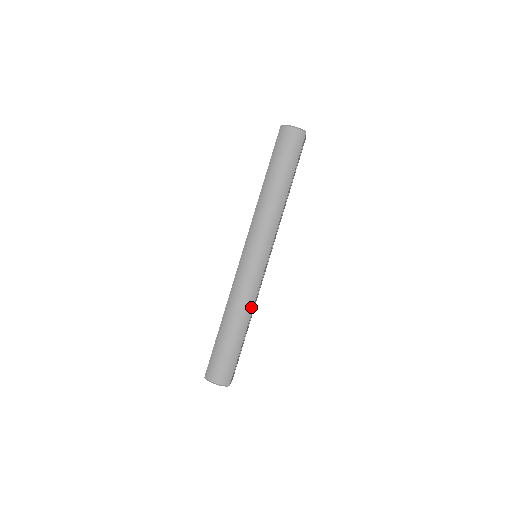
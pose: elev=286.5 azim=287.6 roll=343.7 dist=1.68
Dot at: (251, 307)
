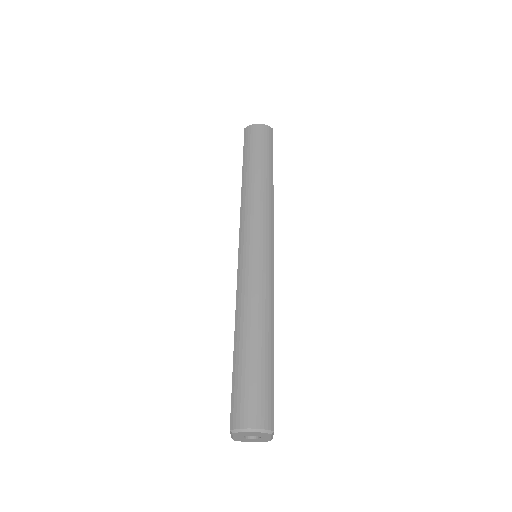
Dot at: (271, 306)
